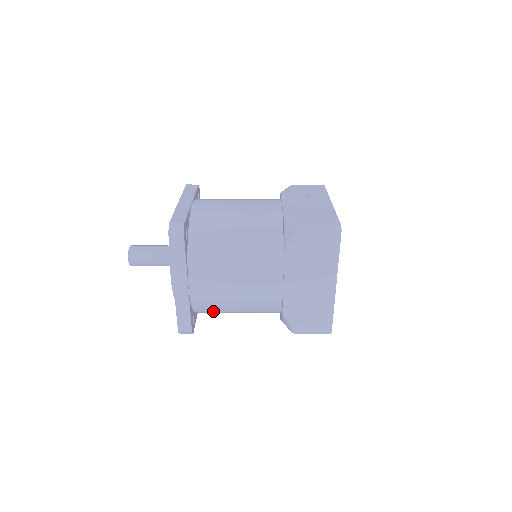
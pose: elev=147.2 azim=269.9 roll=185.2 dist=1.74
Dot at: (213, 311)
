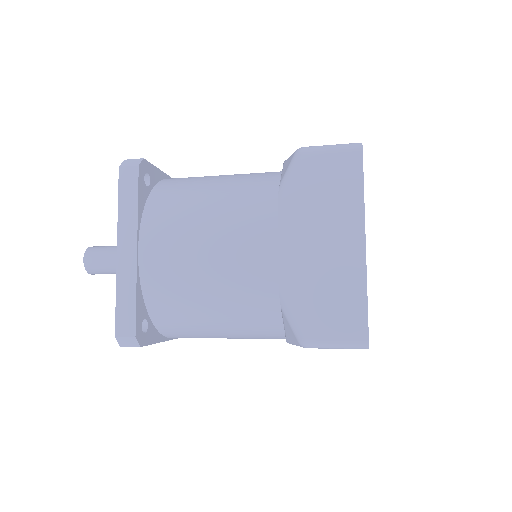
Dot at: (177, 315)
